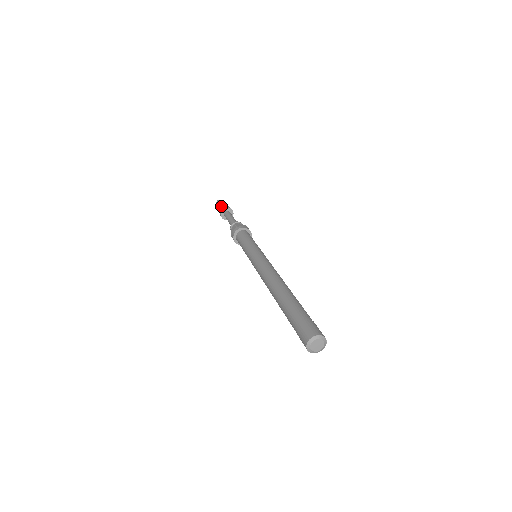
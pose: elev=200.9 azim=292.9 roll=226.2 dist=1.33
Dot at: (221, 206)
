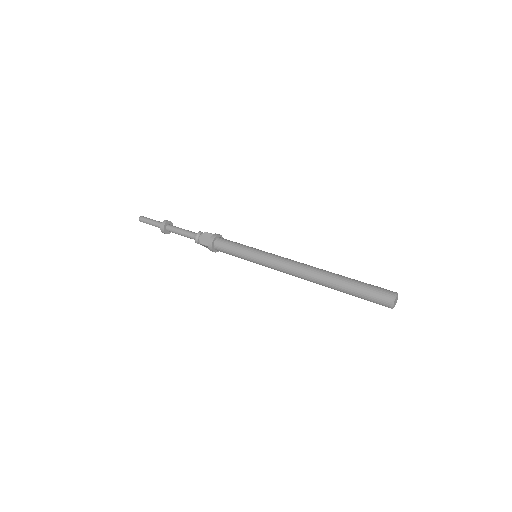
Dot at: (155, 221)
